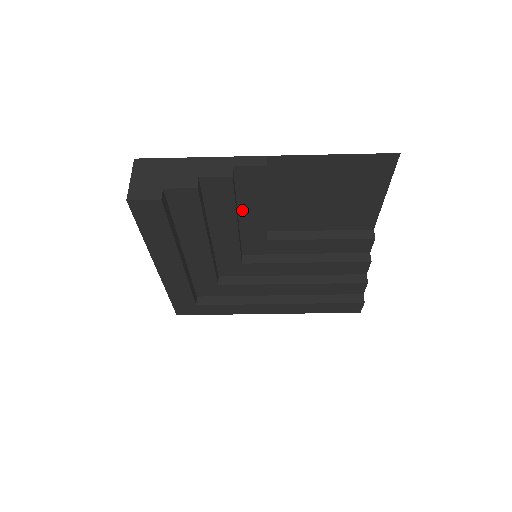
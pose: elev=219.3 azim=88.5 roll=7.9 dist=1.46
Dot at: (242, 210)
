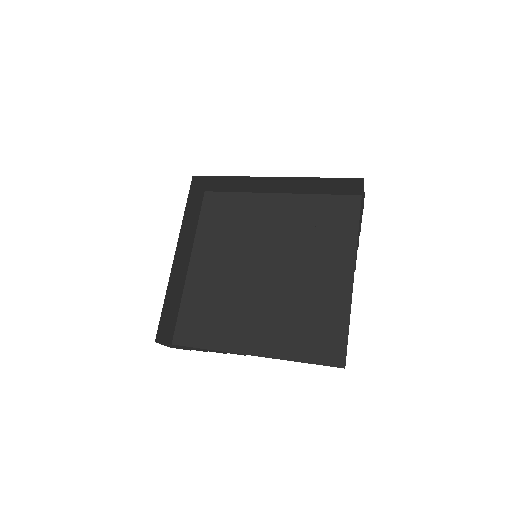
Dot at: (236, 303)
